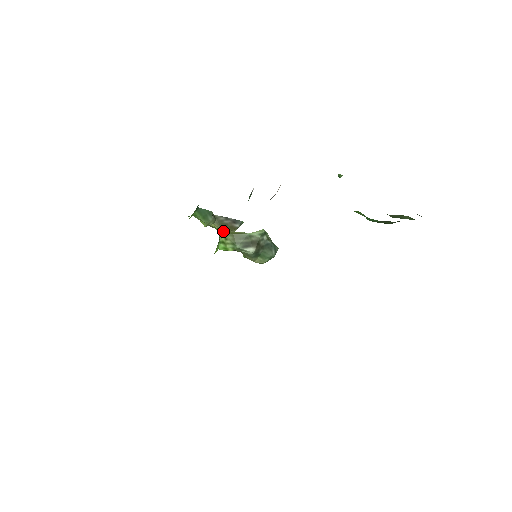
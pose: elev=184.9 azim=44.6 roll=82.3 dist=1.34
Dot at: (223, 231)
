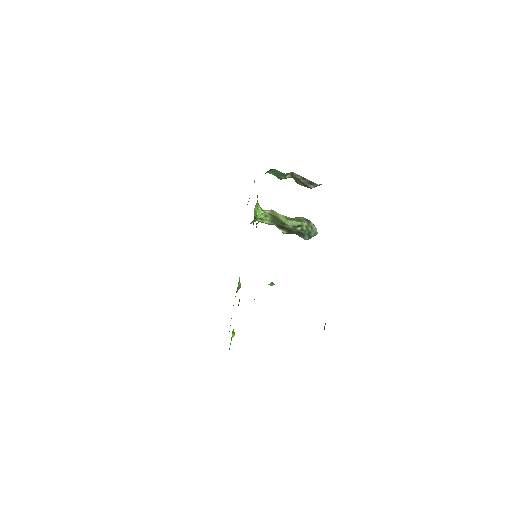
Dot at: occluded
